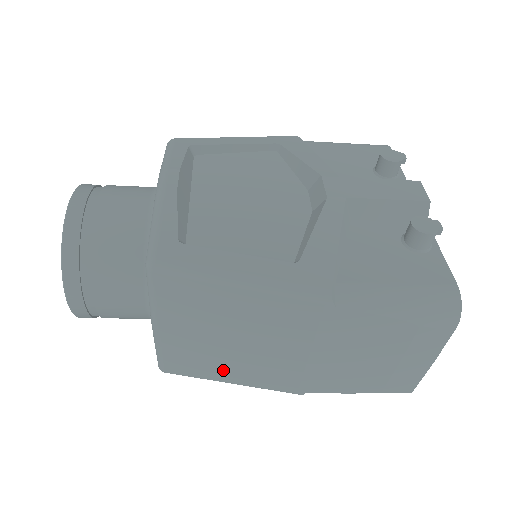
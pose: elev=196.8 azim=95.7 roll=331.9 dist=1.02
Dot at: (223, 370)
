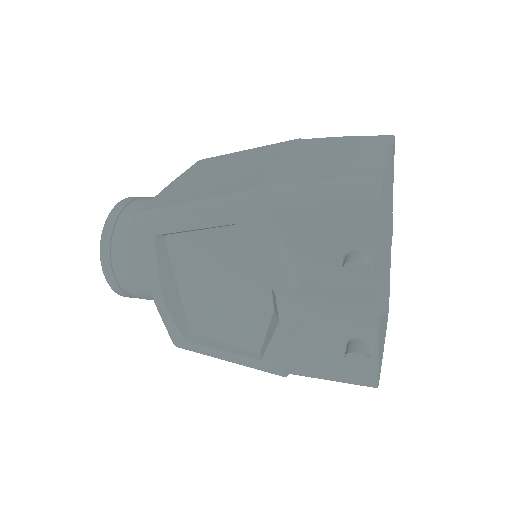
Dot at: occluded
